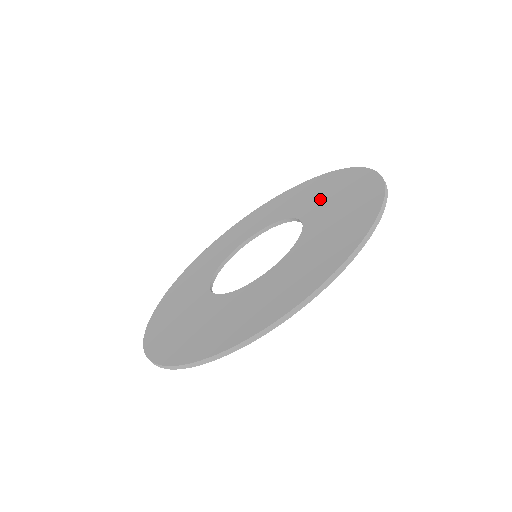
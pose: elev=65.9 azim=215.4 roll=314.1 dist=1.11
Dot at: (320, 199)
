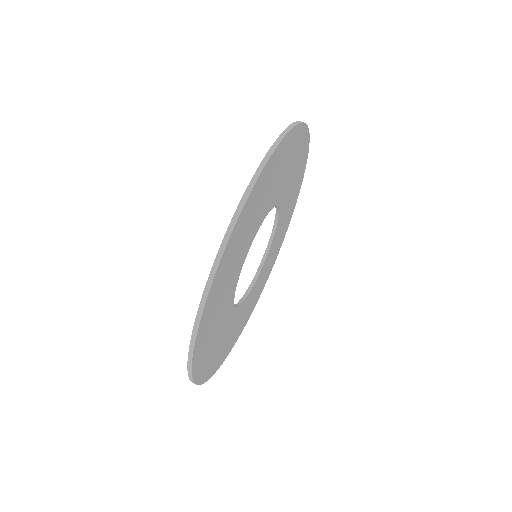
Dot at: occluded
